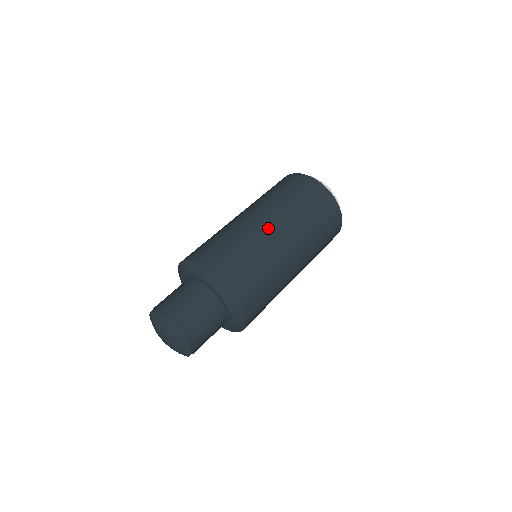
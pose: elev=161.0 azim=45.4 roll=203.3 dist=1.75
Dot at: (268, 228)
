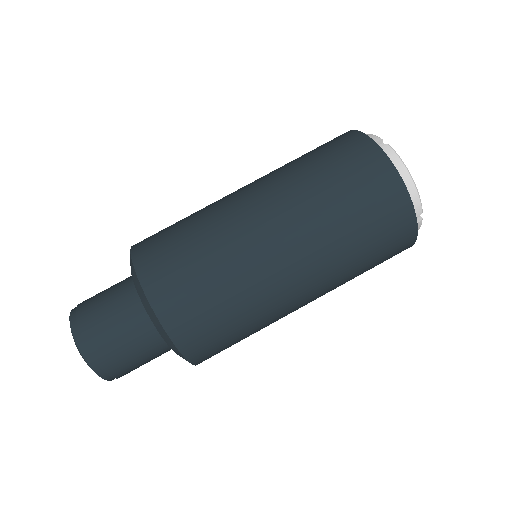
Dot at: (265, 240)
